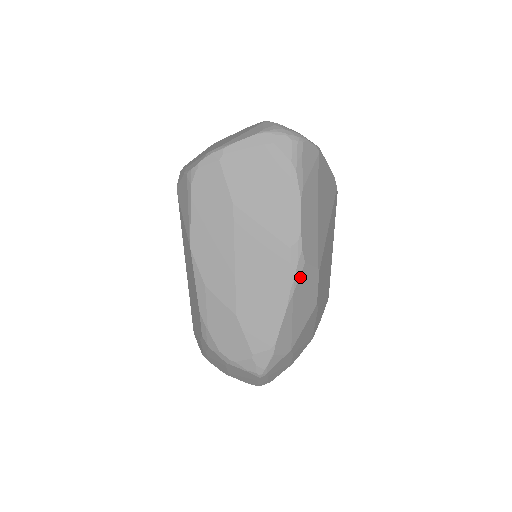
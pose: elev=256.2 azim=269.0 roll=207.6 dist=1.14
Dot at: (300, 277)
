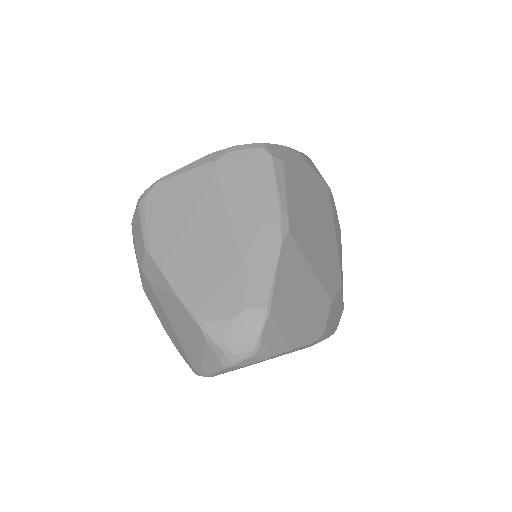
Dot at: (326, 333)
